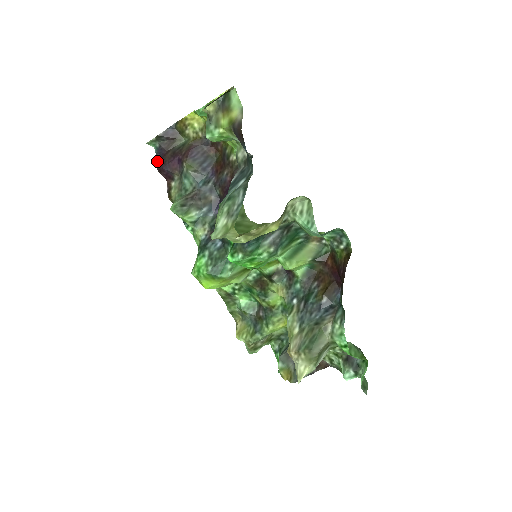
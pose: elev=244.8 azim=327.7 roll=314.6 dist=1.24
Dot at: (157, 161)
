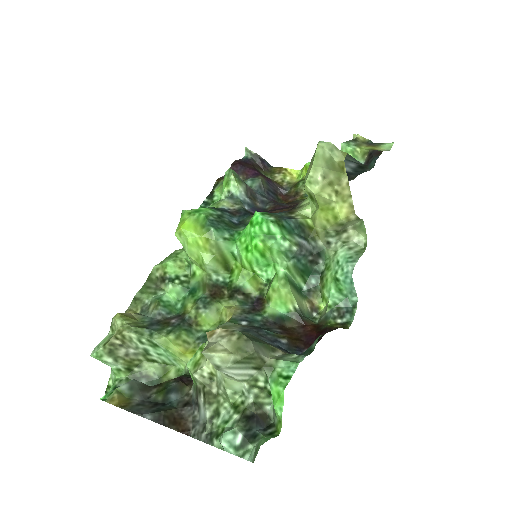
Dot at: (239, 160)
